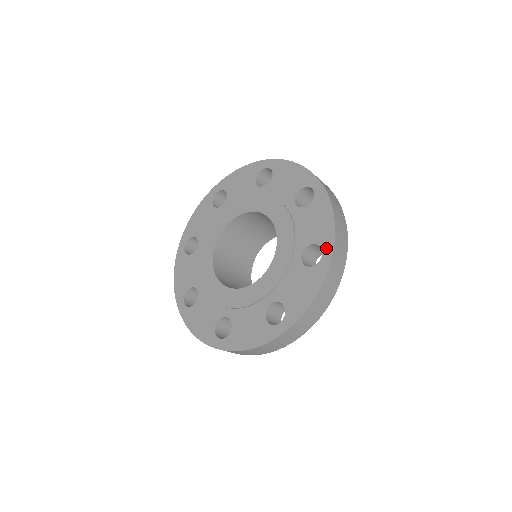
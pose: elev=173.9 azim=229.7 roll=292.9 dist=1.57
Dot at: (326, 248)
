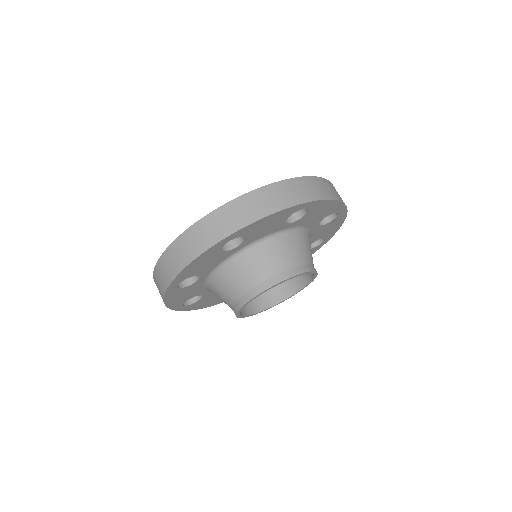
Dot at: occluded
